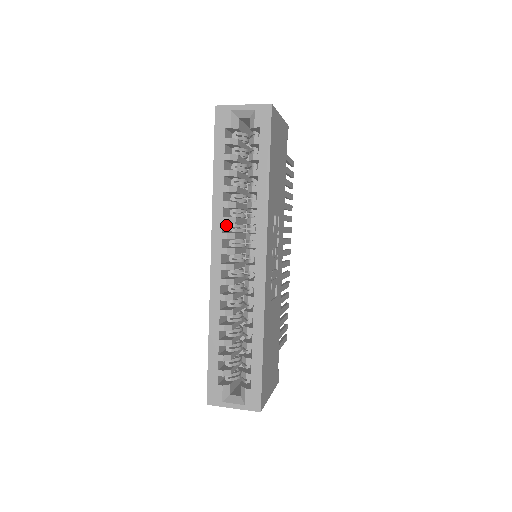
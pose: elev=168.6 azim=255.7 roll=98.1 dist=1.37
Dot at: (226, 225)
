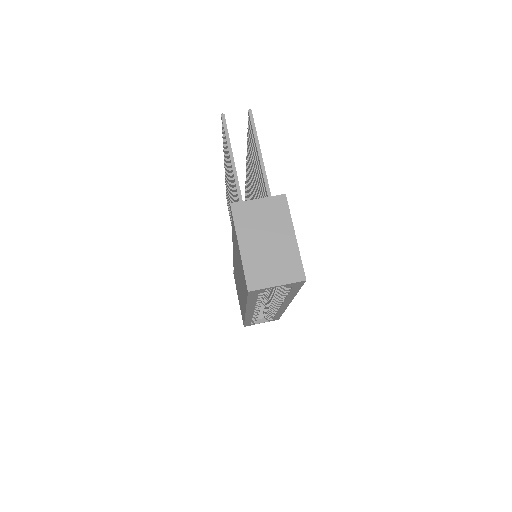
Dot at: occluded
